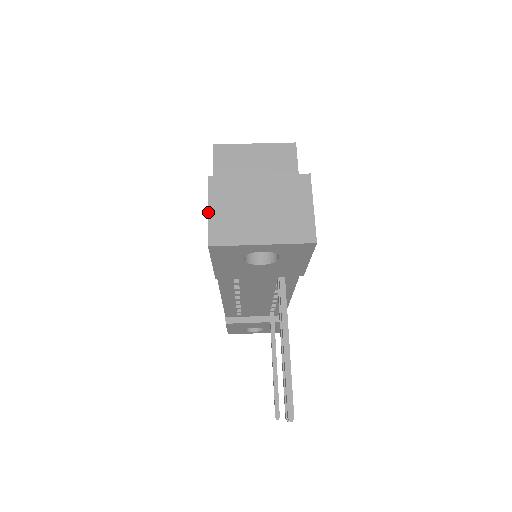
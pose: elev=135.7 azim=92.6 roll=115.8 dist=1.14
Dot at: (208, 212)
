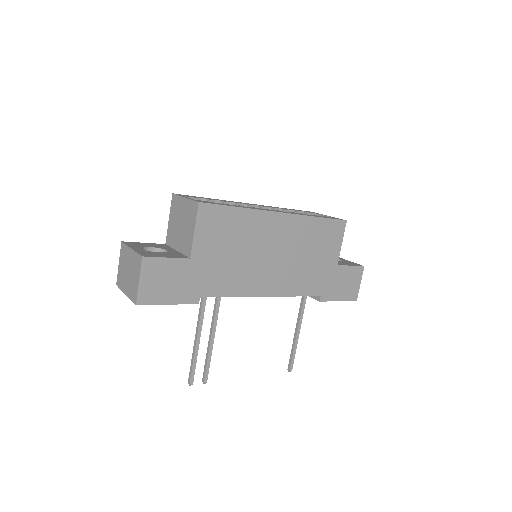
Dot at: (119, 265)
